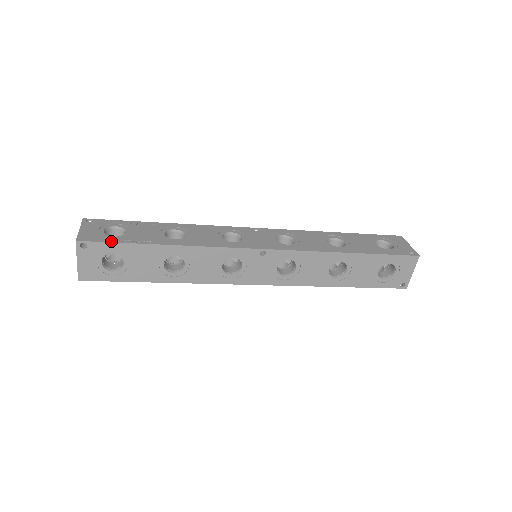
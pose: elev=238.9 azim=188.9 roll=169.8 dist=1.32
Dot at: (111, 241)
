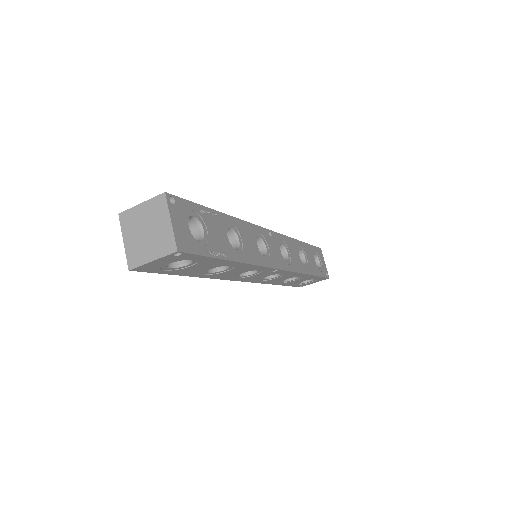
Dot at: (202, 253)
